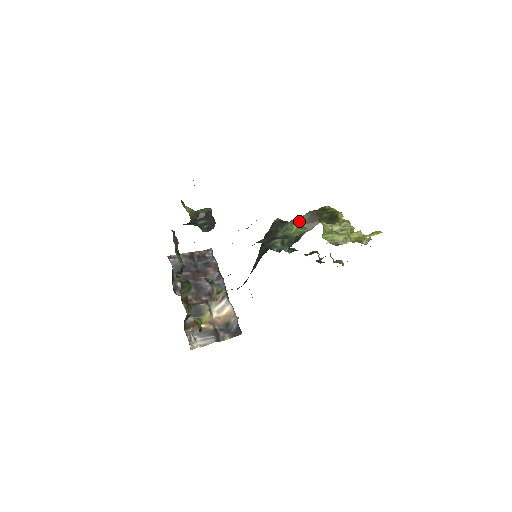
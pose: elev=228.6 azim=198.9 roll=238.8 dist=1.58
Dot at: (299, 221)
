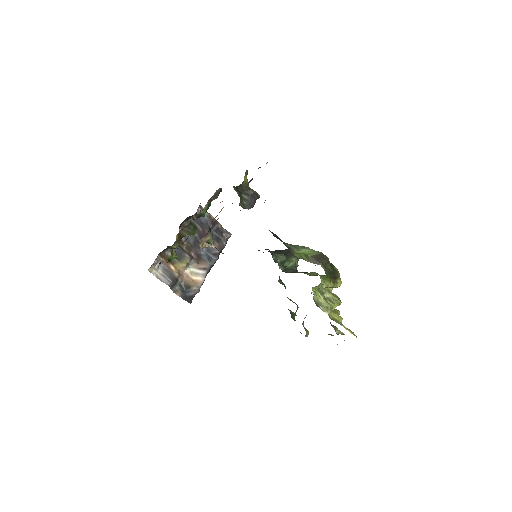
Dot at: (309, 251)
